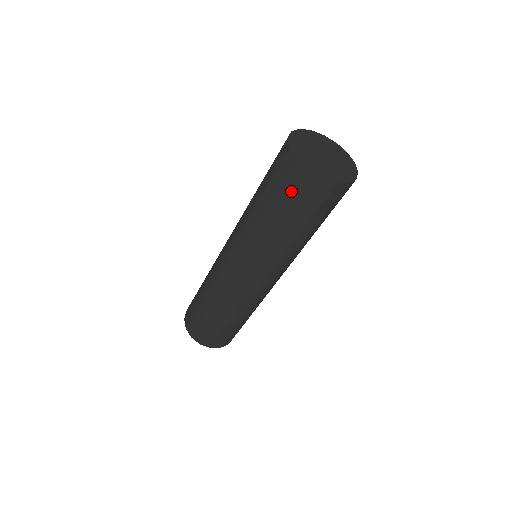
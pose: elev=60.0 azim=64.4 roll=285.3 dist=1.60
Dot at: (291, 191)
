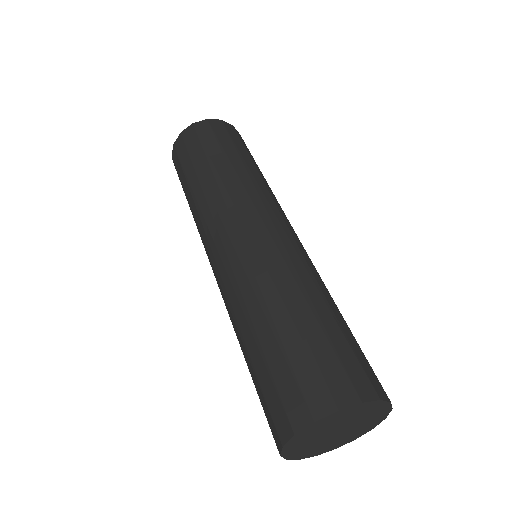
Dot at: (186, 151)
